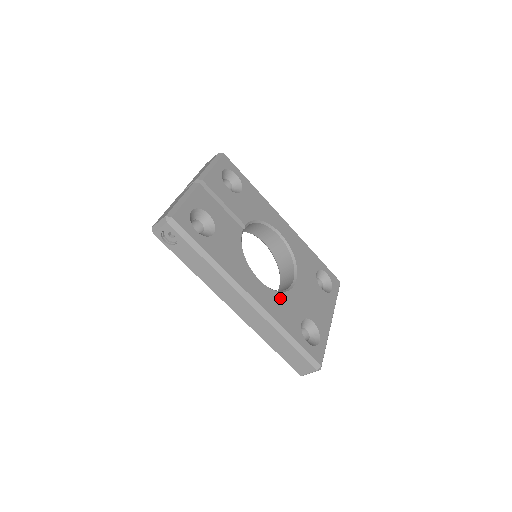
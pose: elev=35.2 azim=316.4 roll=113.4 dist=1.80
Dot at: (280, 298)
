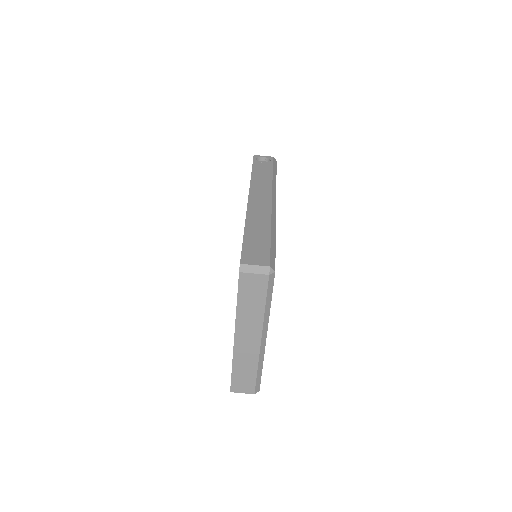
Dot at: occluded
